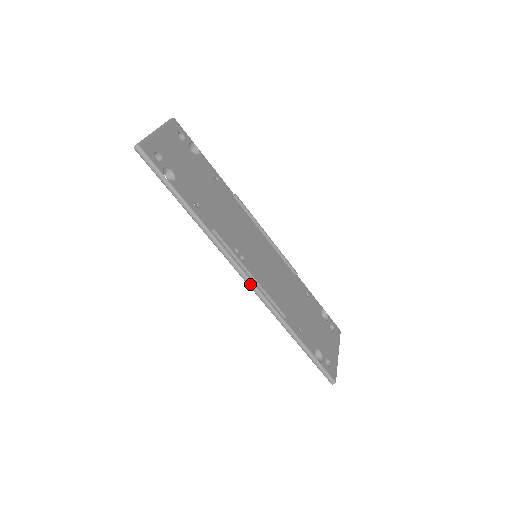
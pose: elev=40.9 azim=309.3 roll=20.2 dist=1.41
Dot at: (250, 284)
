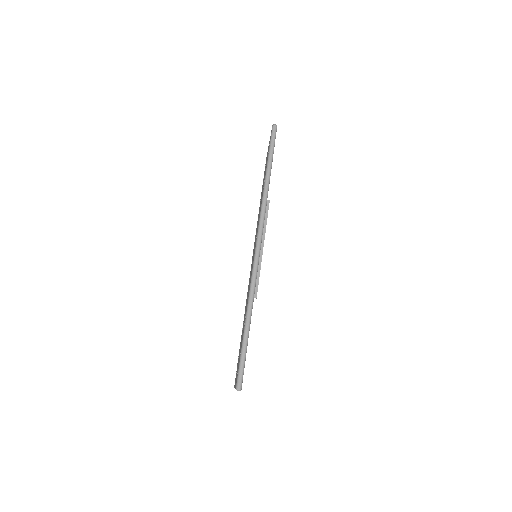
Dot at: (258, 251)
